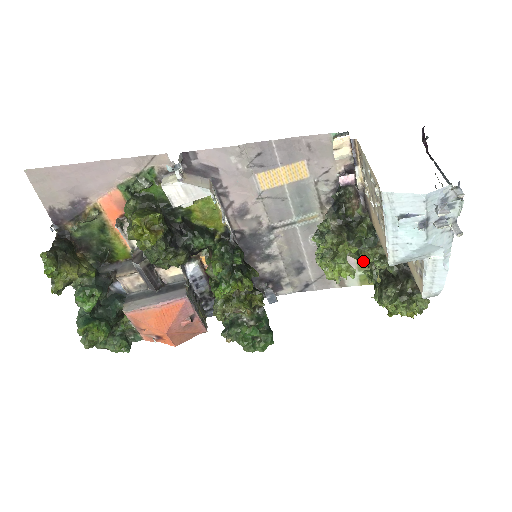
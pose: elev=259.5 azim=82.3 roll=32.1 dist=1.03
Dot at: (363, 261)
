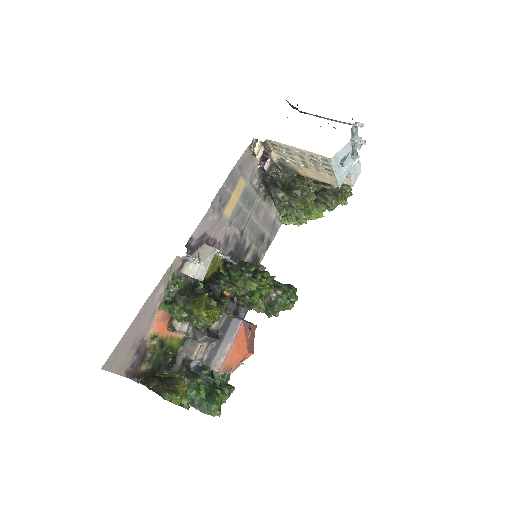
Dot at: occluded
